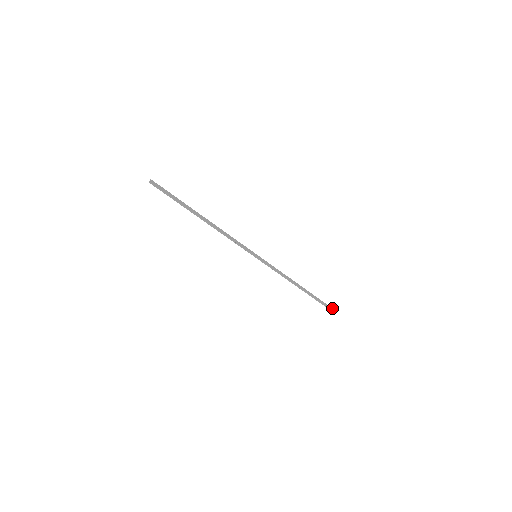
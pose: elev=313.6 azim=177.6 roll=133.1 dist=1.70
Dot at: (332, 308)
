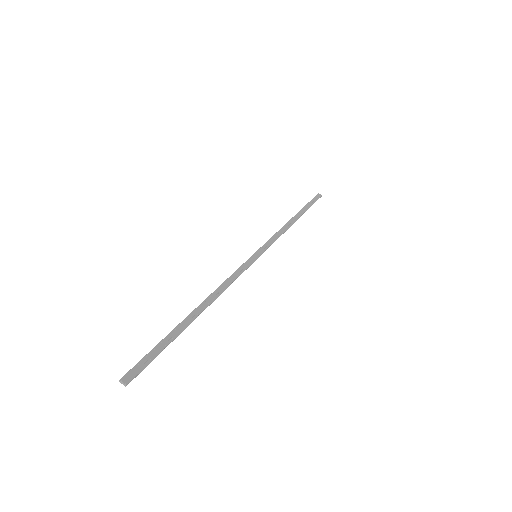
Dot at: (318, 194)
